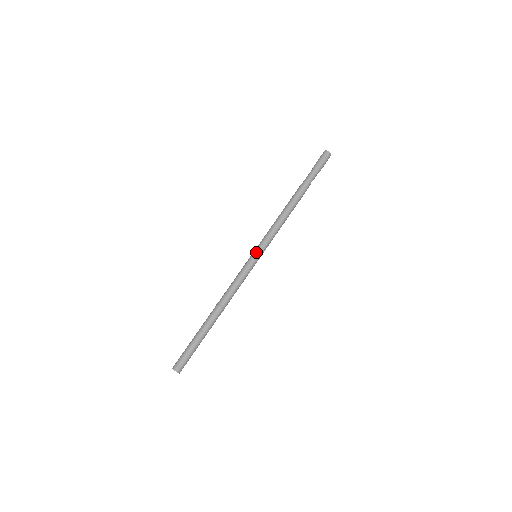
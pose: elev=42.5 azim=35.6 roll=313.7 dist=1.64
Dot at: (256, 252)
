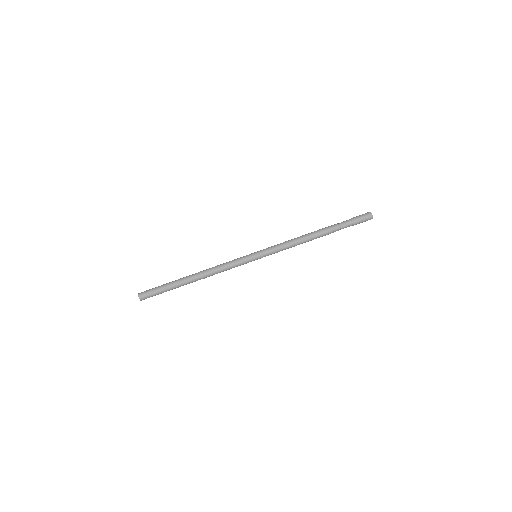
Dot at: (258, 255)
